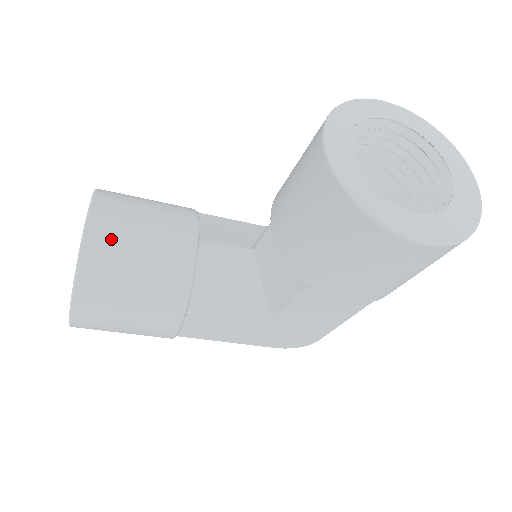
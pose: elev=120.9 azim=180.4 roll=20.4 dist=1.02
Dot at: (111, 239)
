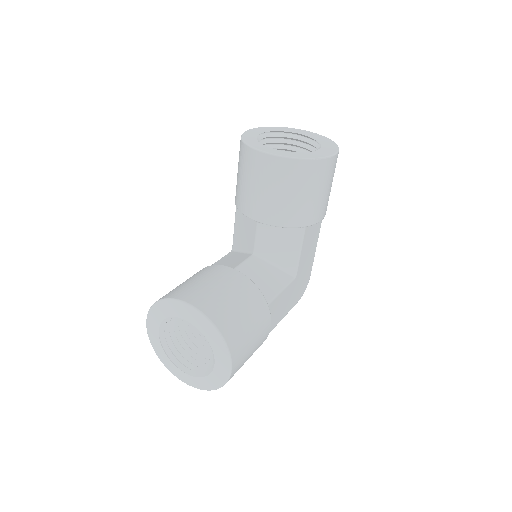
Dot at: (209, 300)
